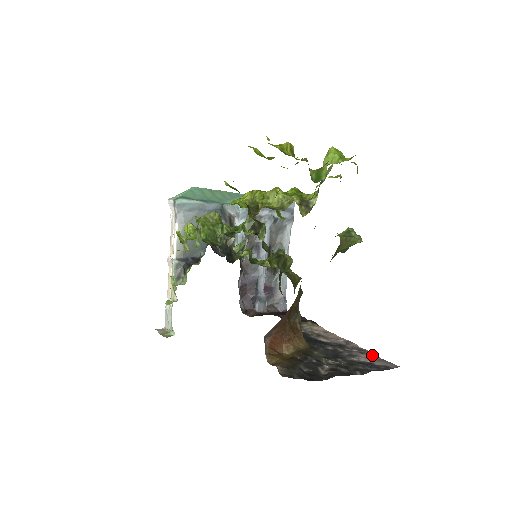
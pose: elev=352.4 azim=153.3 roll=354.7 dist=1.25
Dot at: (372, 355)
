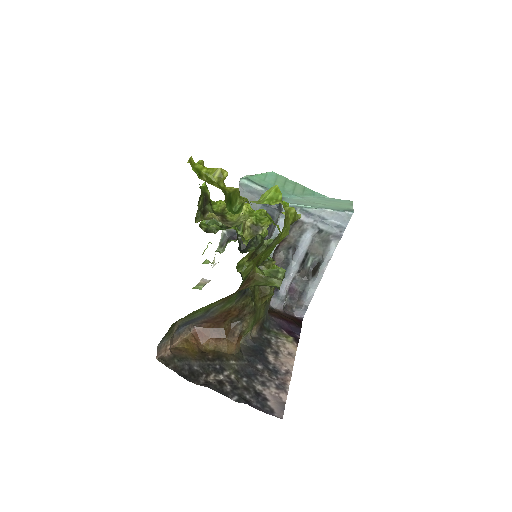
Dot at: (282, 395)
